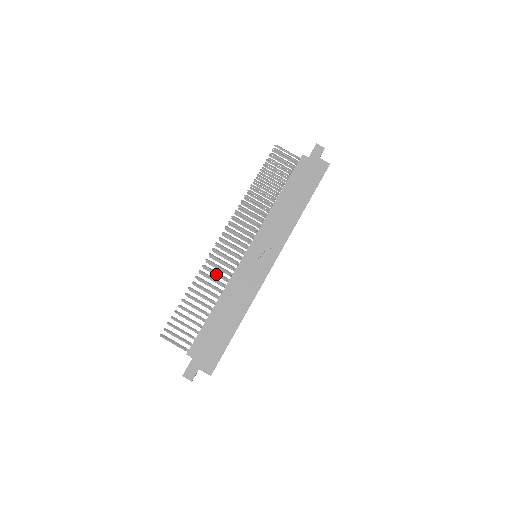
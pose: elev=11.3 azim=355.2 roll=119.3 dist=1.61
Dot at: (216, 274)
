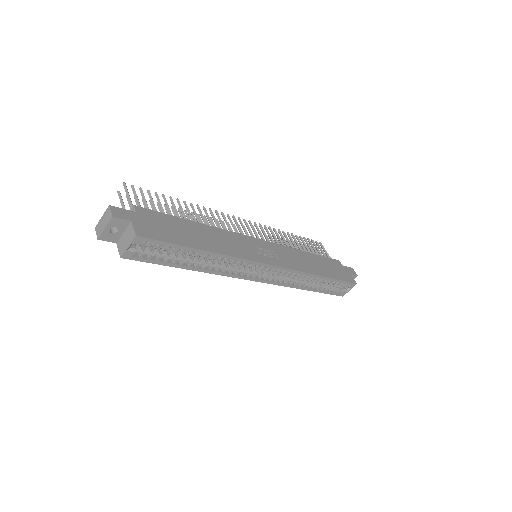
Dot at: (215, 222)
